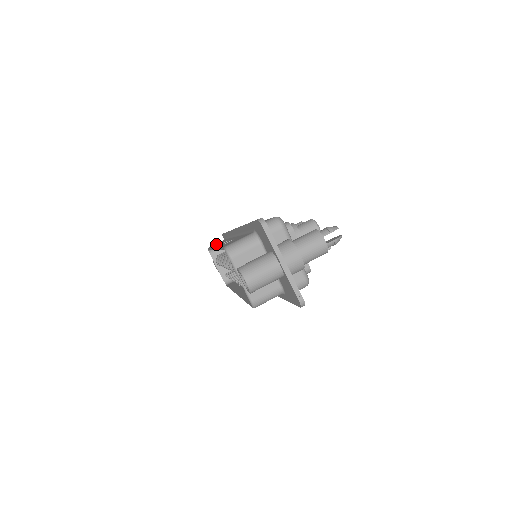
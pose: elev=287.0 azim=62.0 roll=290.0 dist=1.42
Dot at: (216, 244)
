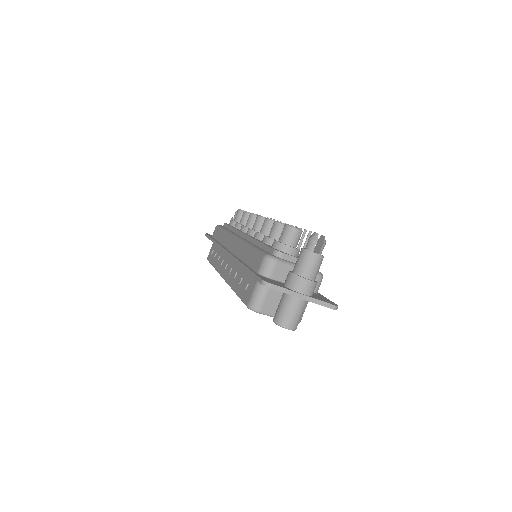
Dot at: (213, 257)
